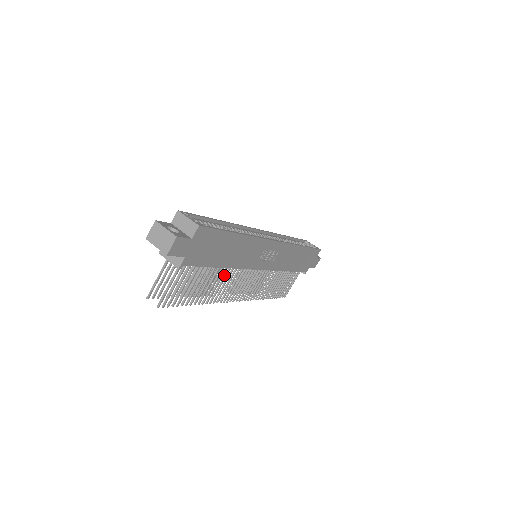
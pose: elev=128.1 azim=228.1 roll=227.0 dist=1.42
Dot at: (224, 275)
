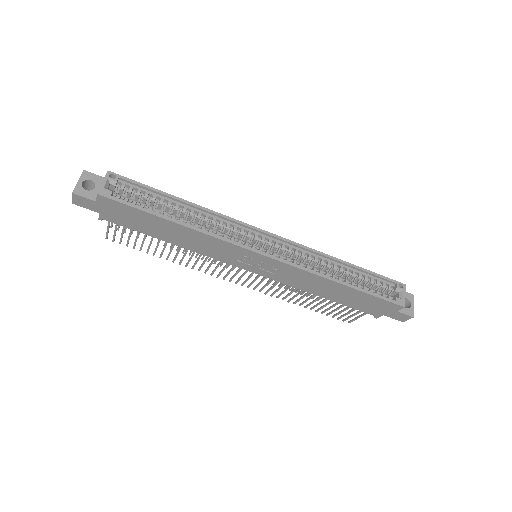
Dot at: occluded
